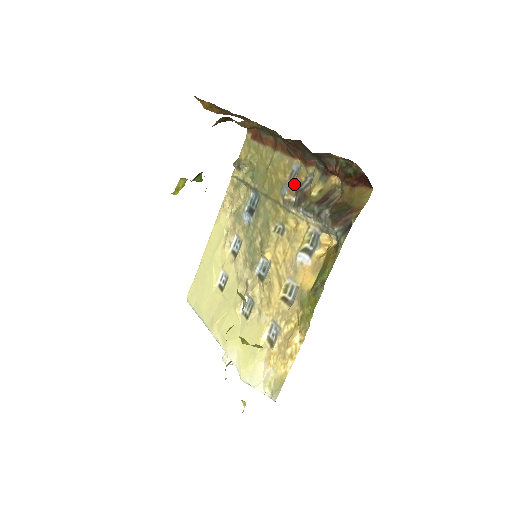
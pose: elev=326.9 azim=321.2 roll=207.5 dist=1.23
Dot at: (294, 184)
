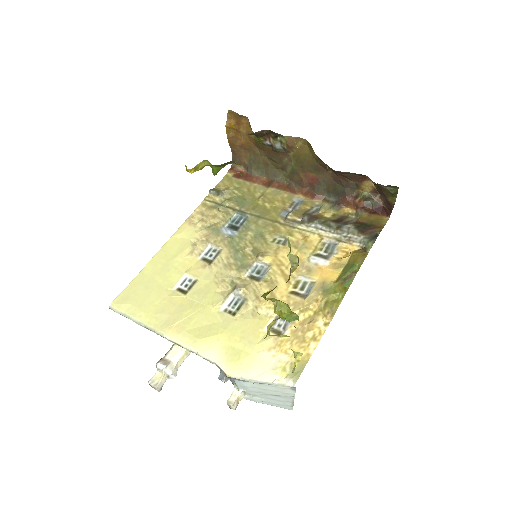
Dot at: (298, 210)
